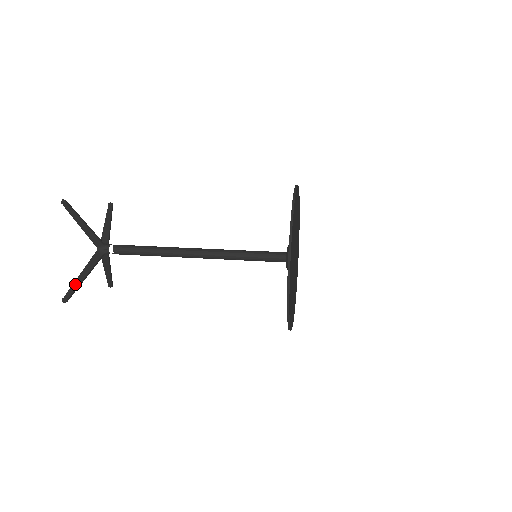
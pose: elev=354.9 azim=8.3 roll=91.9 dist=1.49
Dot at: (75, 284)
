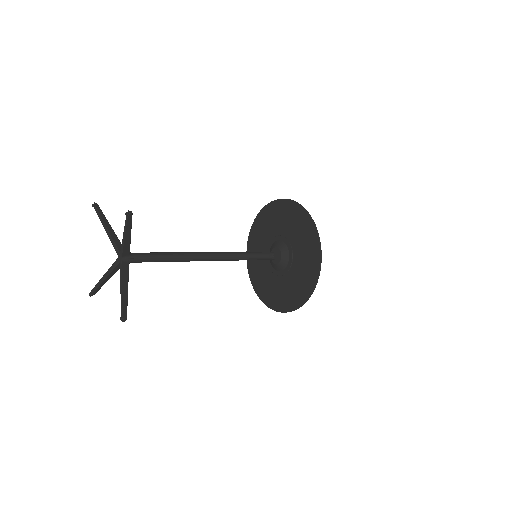
Dot at: (124, 300)
